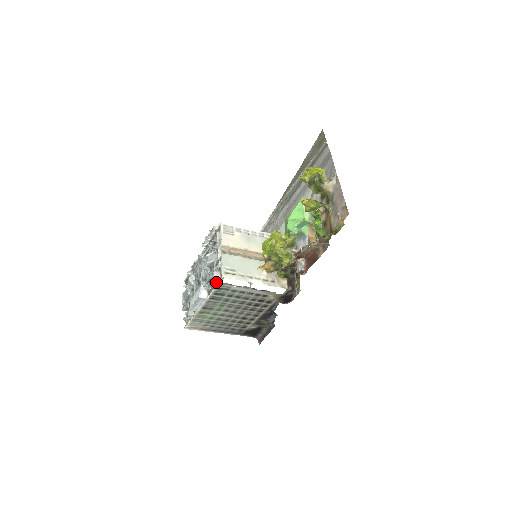
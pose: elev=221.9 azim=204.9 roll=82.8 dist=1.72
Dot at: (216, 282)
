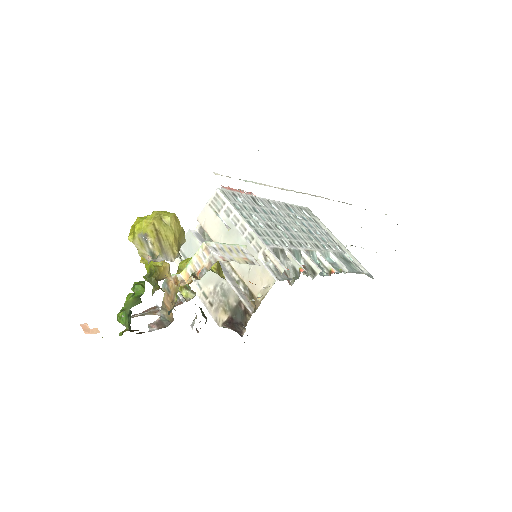
Dot at: occluded
